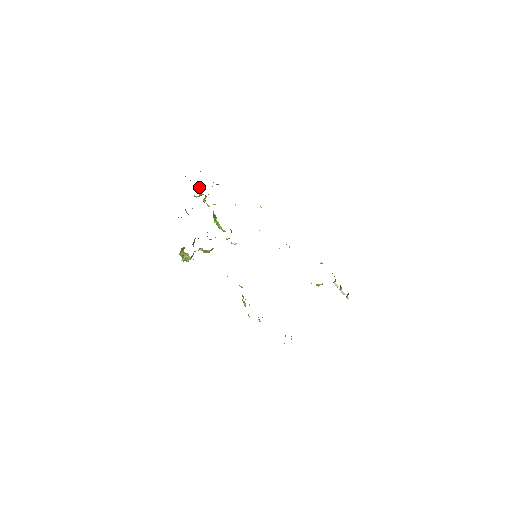
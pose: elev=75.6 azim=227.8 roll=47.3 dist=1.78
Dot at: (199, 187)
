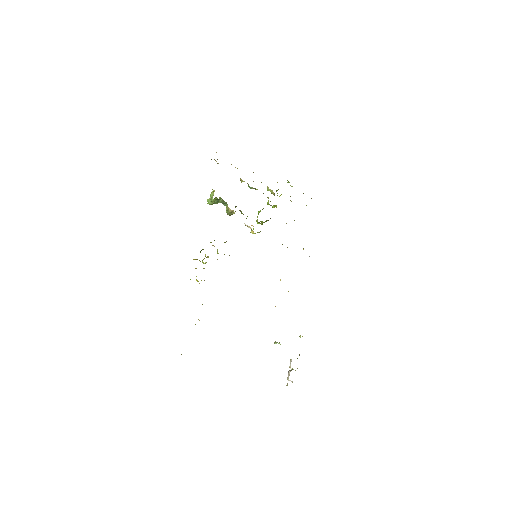
Dot at: occluded
